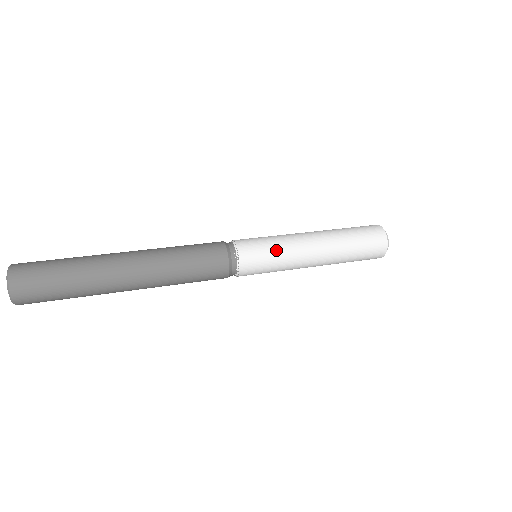
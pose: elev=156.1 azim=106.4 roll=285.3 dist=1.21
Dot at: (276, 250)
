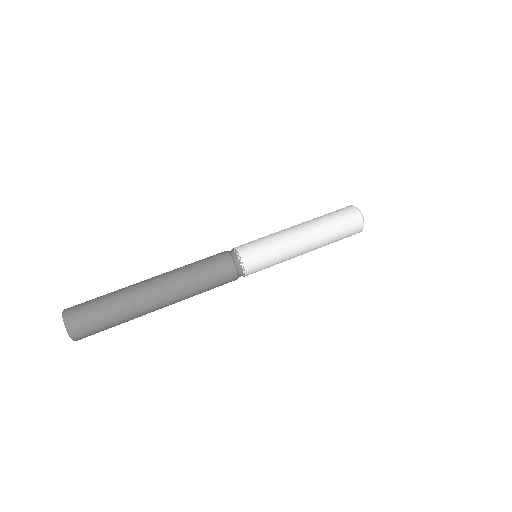
Dot at: (275, 261)
